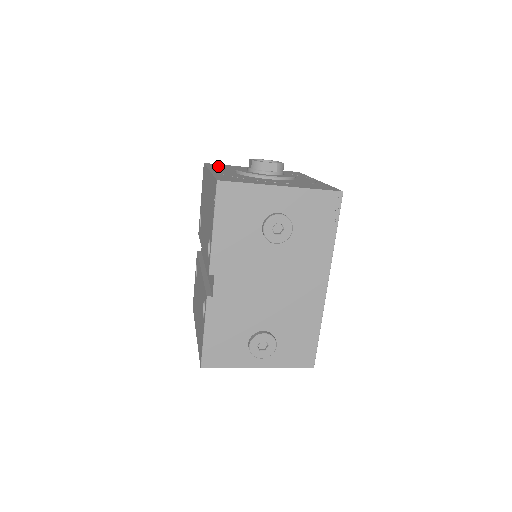
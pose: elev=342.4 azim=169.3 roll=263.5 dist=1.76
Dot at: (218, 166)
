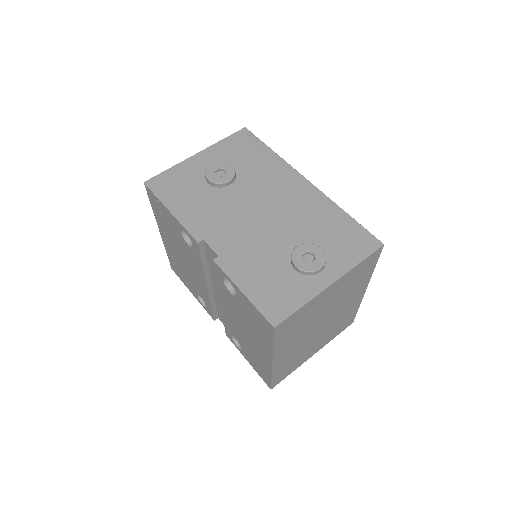
Dot at: occluded
